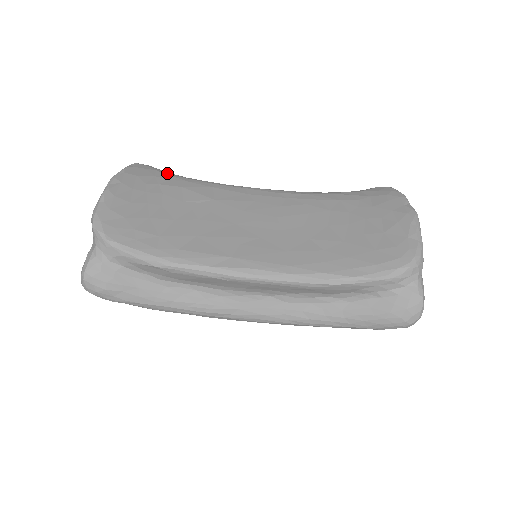
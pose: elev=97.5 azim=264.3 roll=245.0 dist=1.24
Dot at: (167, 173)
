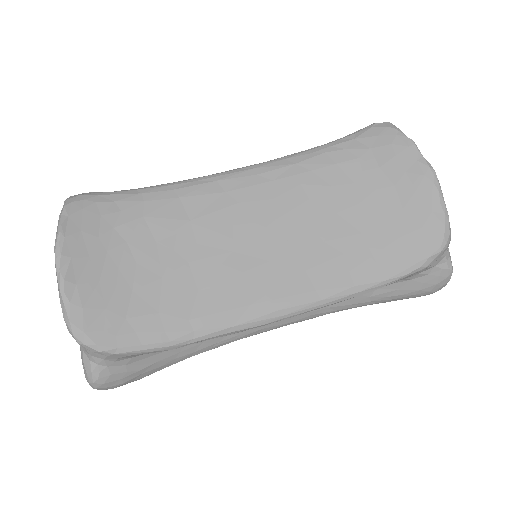
Dot at: (110, 198)
